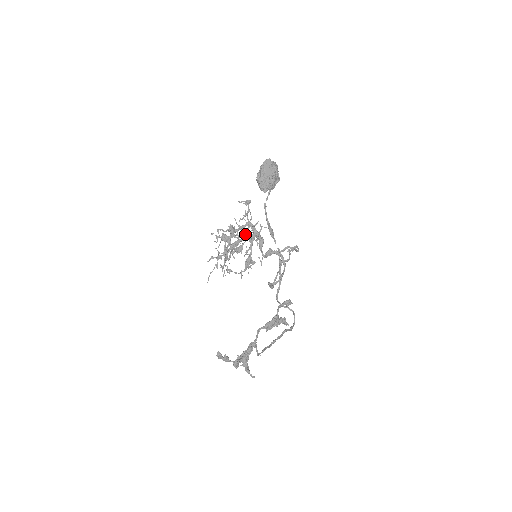
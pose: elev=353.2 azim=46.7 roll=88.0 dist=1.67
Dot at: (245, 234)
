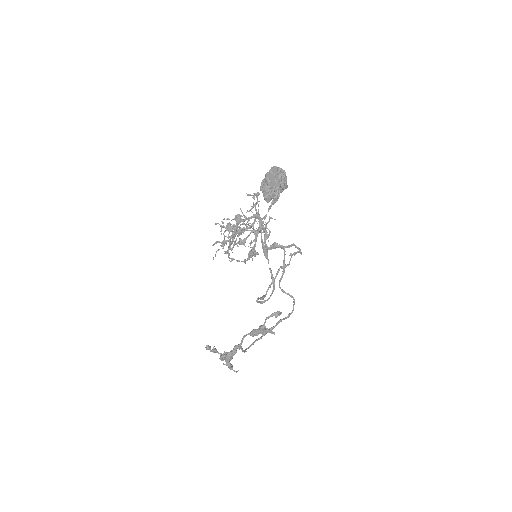
Dot at: (252, 223)
